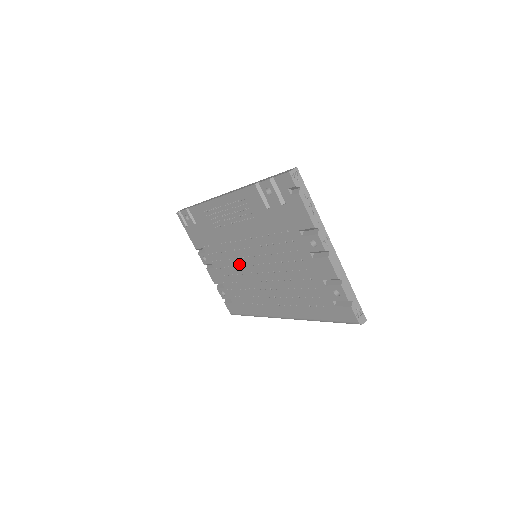
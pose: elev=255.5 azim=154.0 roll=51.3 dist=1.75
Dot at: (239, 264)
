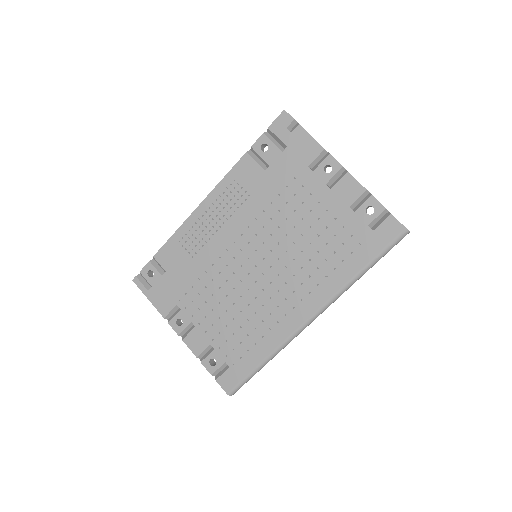
Dot at: (235, 283)
